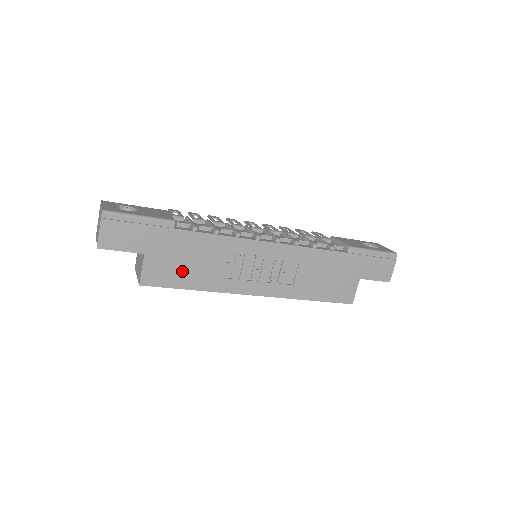
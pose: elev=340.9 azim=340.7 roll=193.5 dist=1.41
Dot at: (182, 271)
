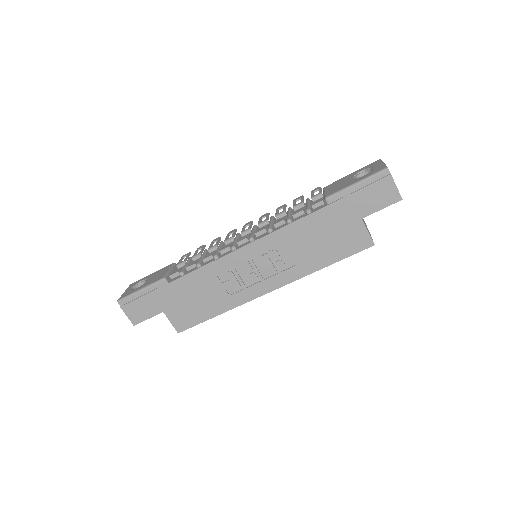
Dot at: (197, 308)
